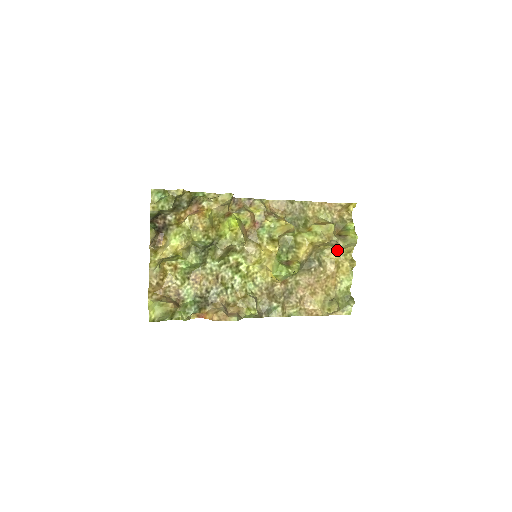
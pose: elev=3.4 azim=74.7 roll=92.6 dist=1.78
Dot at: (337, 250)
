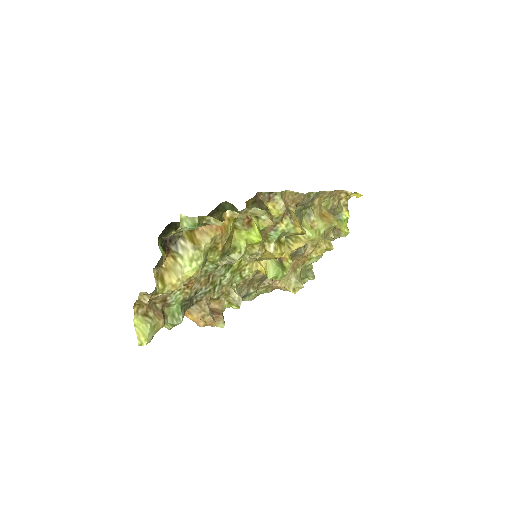
Dot at: occluded
